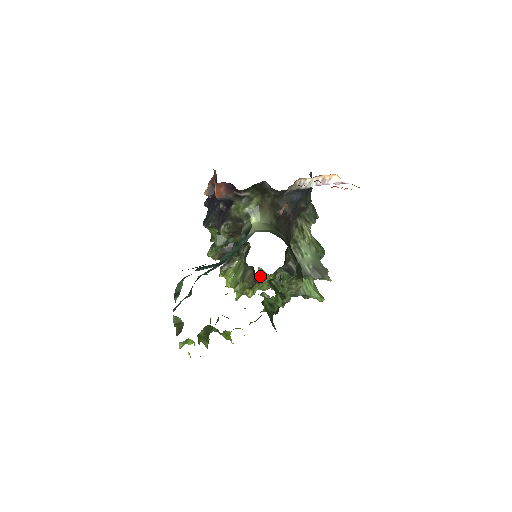
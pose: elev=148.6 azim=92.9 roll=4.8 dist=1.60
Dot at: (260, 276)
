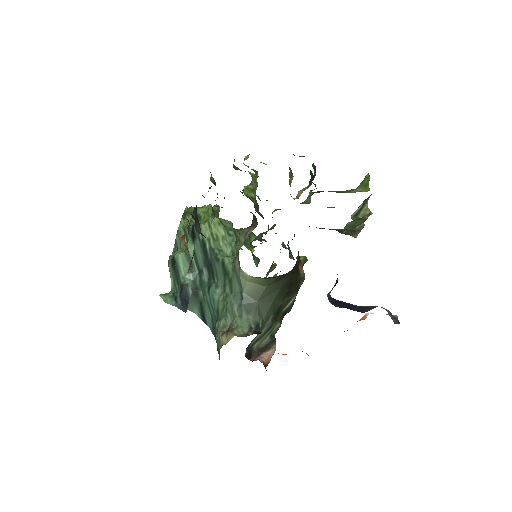
Dot at: (276, 210)
